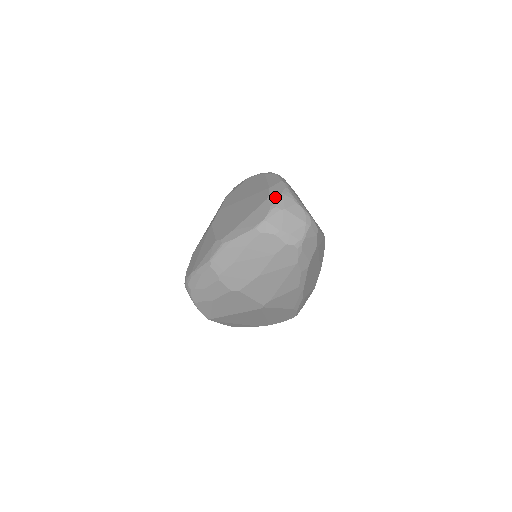
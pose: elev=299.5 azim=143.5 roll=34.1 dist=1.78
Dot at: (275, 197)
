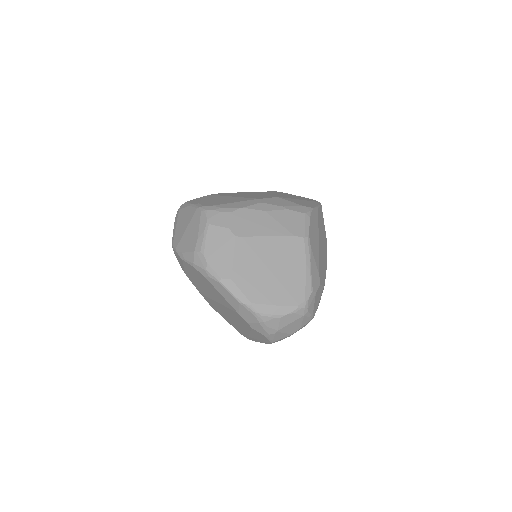
Dot at: (257, 327)
